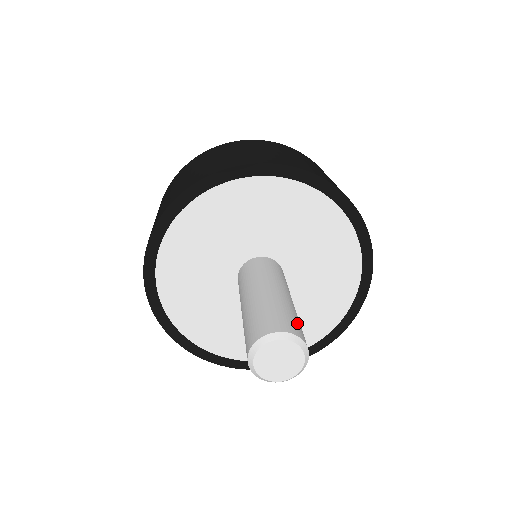
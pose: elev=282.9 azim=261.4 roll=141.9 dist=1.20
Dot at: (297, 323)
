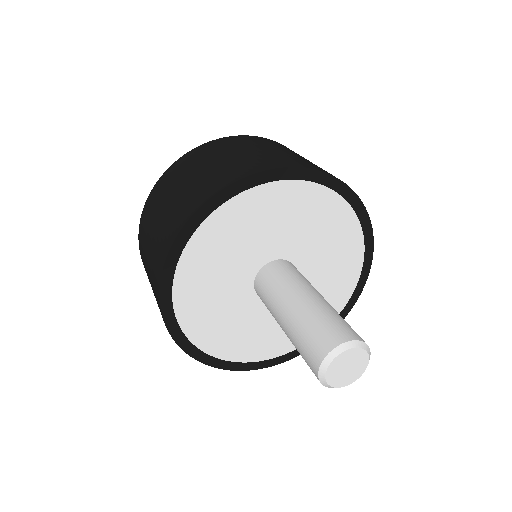
Dot at: (340, 323)
